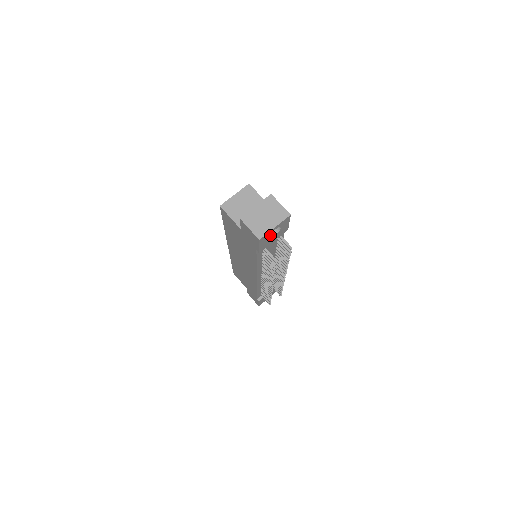
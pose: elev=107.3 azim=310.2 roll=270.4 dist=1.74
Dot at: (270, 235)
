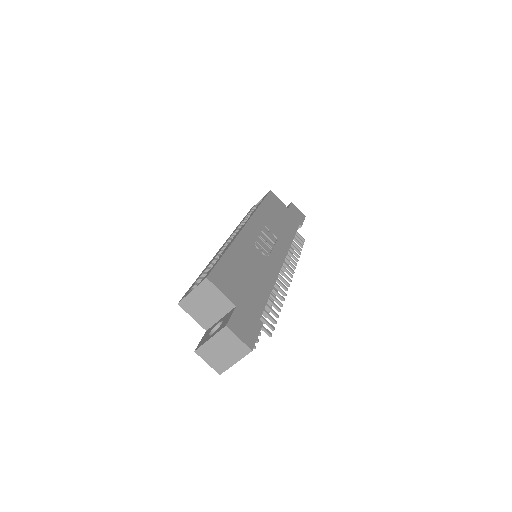
Dot at: occluded
